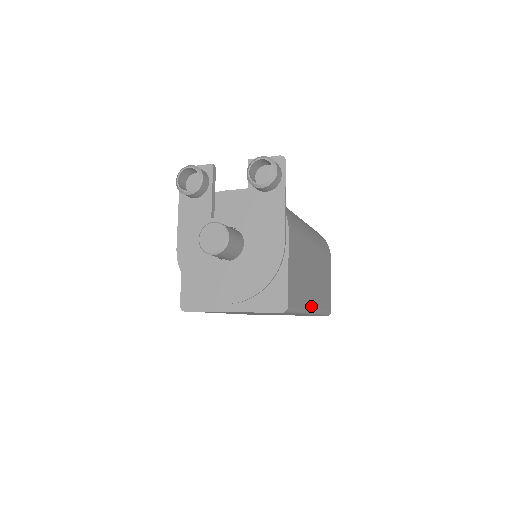
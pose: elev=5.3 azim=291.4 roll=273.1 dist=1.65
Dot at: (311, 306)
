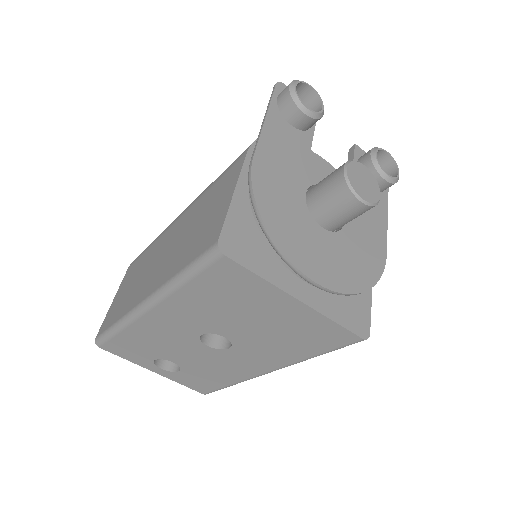
Dot at: occluded
